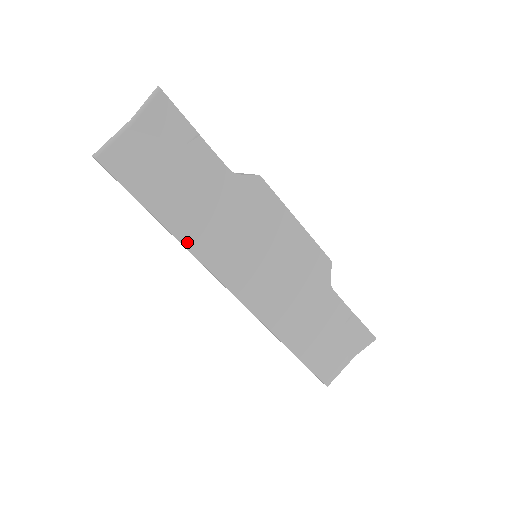
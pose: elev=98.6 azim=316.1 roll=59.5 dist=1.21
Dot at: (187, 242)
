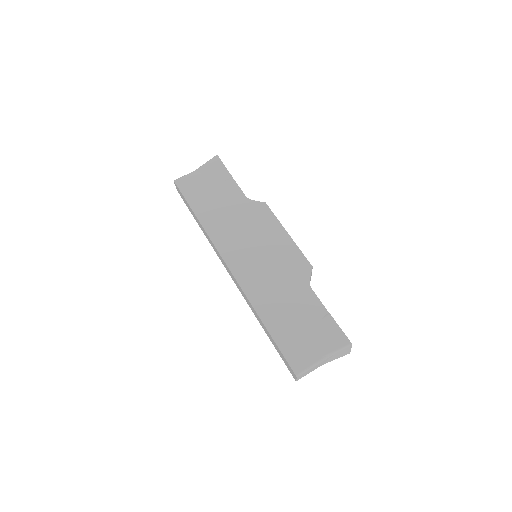
Dot at: (208, 230)
